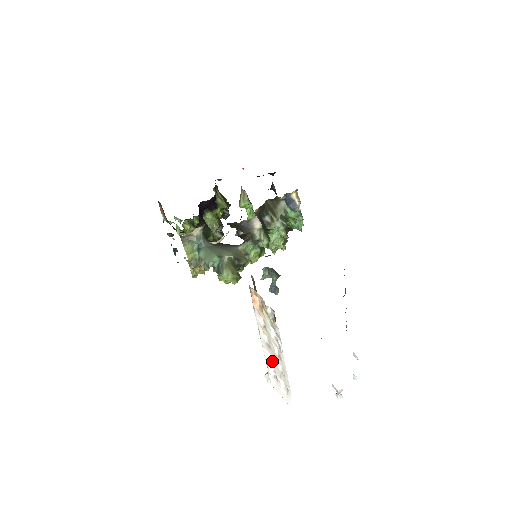
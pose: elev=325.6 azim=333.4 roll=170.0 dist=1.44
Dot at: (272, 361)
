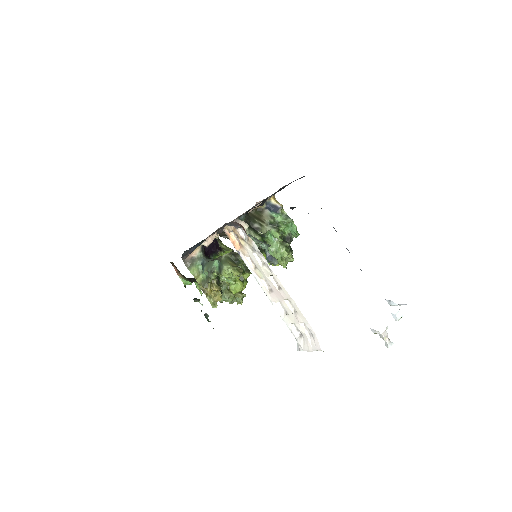
Dot at: (286, 312)
